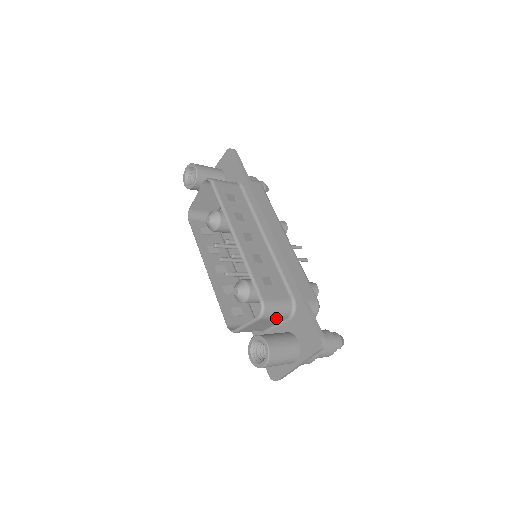
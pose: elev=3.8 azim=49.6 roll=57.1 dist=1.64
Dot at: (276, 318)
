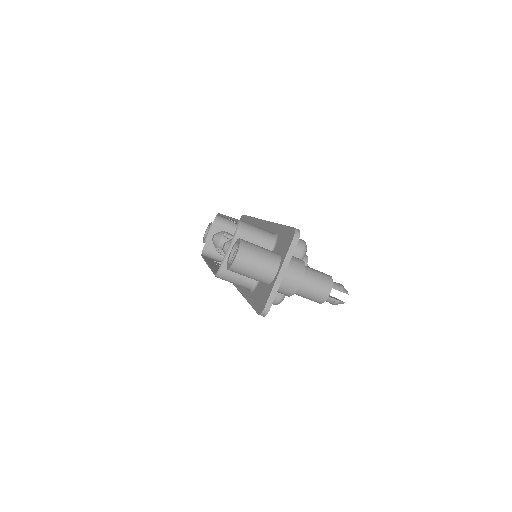
Dot at: (257, 243)
